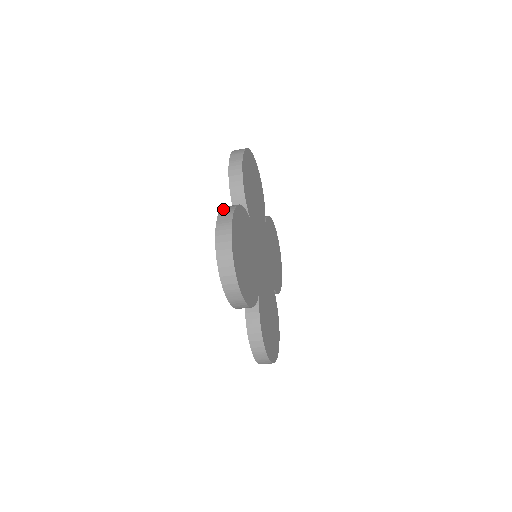
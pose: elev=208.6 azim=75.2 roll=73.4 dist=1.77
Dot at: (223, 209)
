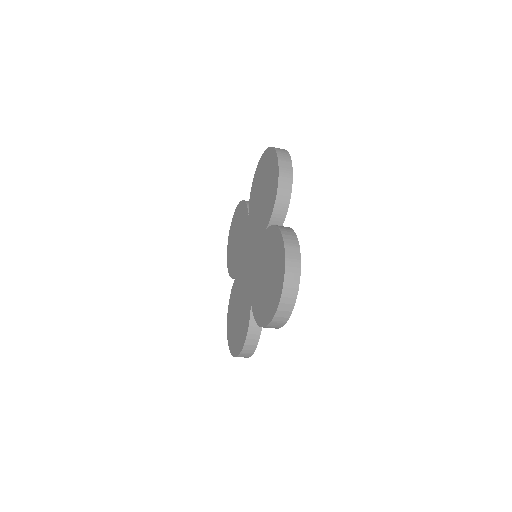
Dot at: (286, 237)
